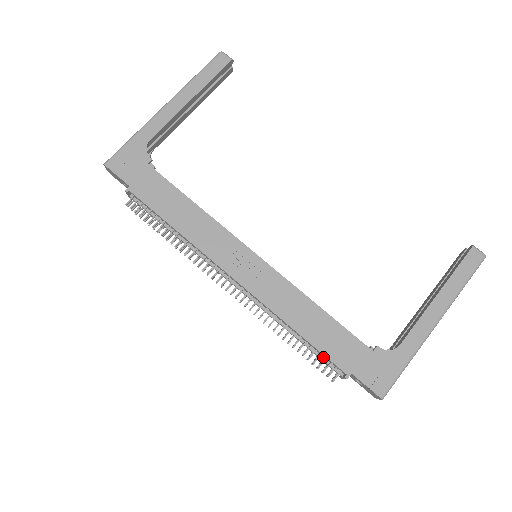
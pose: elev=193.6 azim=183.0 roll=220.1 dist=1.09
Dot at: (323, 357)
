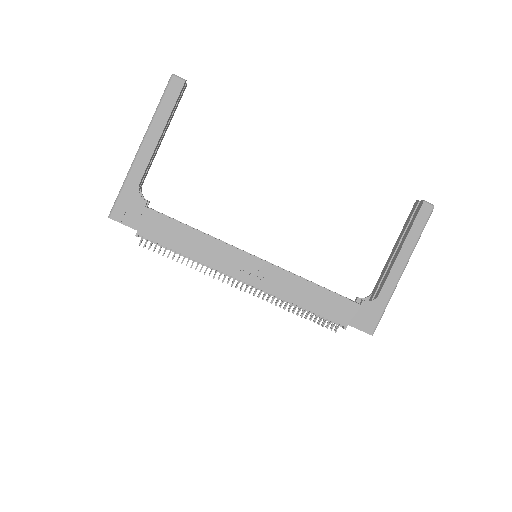
Dot at: occluded
